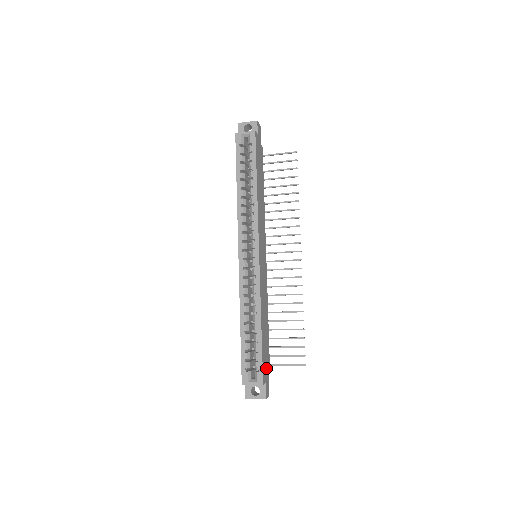
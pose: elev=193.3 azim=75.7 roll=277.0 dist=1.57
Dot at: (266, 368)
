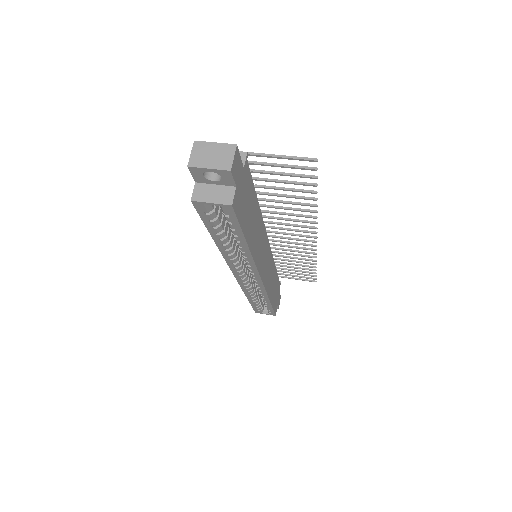
Dot at: (277, 298)
